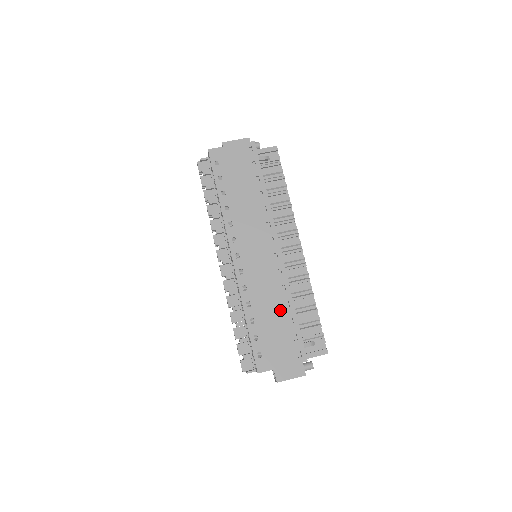
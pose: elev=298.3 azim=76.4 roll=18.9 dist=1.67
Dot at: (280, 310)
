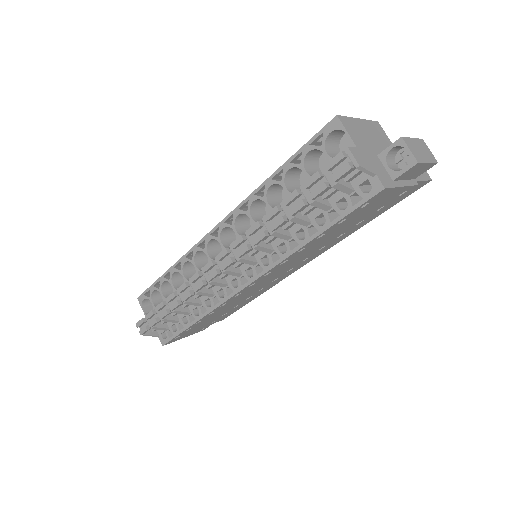
Dot at: occluded
